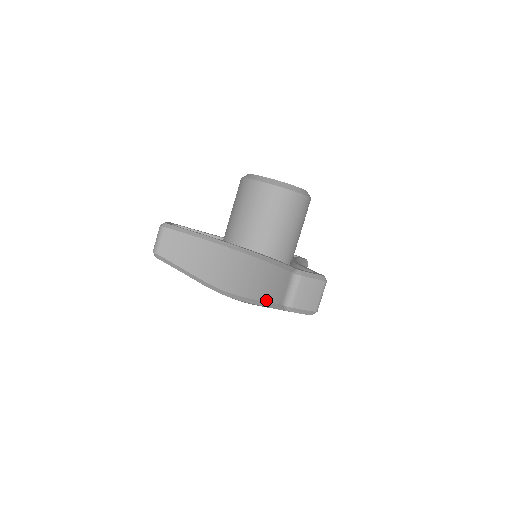
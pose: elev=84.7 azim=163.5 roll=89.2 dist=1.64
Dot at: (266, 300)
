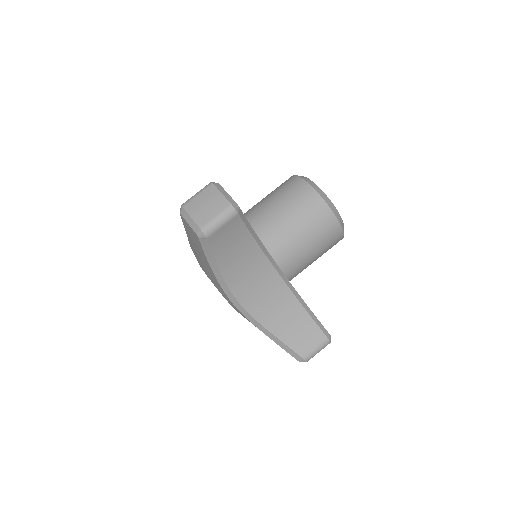
Dot at: occluded
